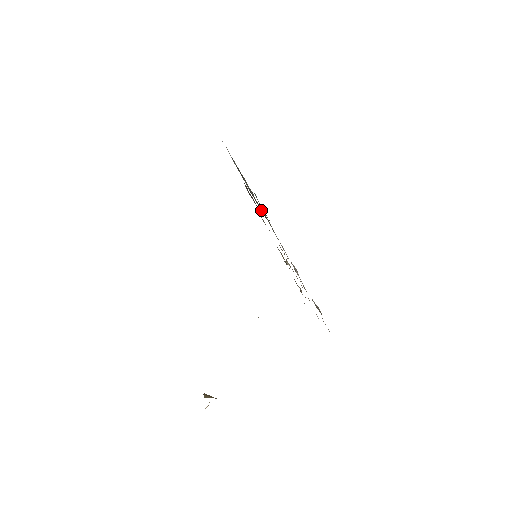
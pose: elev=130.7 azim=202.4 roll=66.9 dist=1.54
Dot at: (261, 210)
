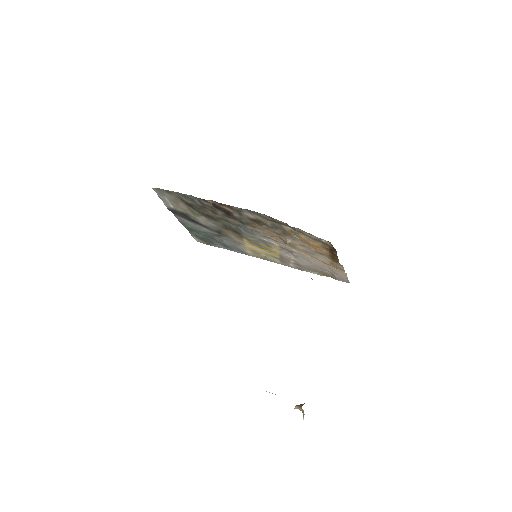
Dot at: (226, 225)
